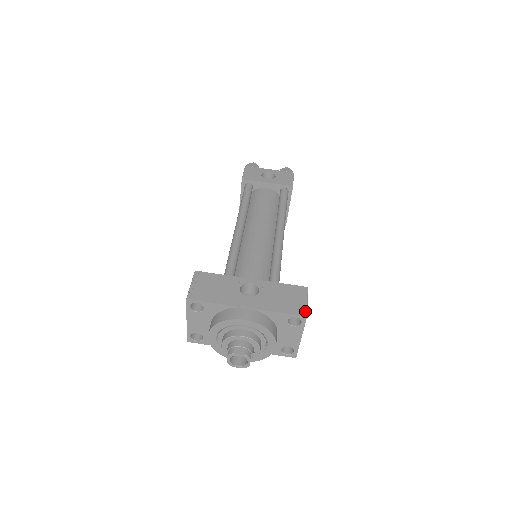
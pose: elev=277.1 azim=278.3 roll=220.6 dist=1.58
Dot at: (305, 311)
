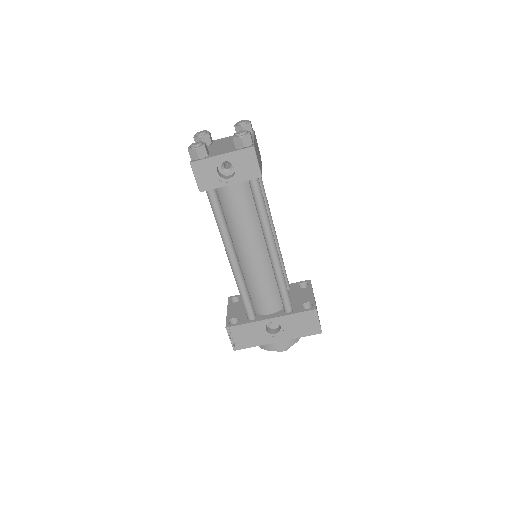
Dot at: (319, 330)
